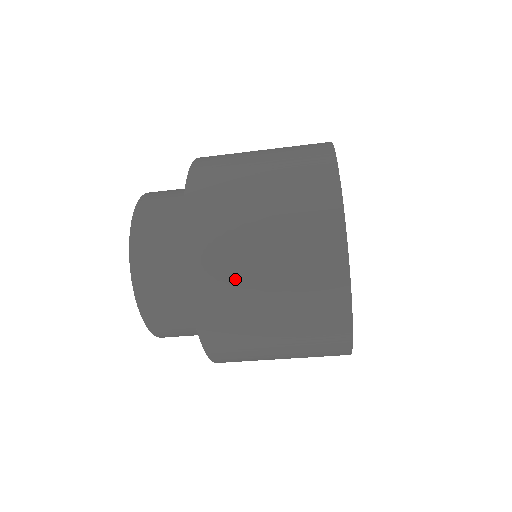
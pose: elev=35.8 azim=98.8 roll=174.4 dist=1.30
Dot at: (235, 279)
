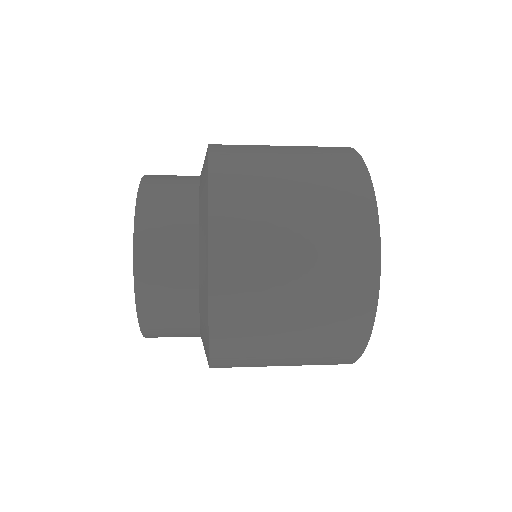
Dot at: (260, 336)
